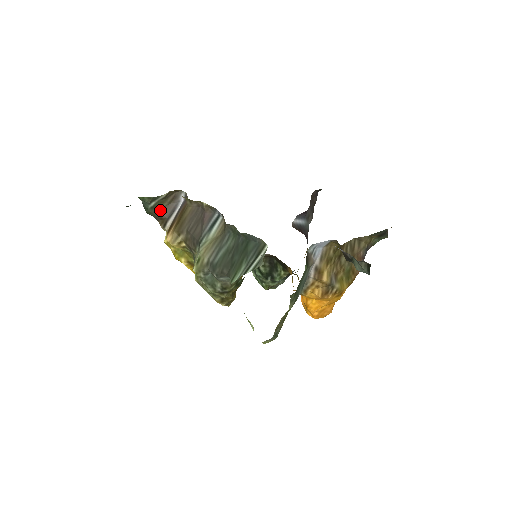
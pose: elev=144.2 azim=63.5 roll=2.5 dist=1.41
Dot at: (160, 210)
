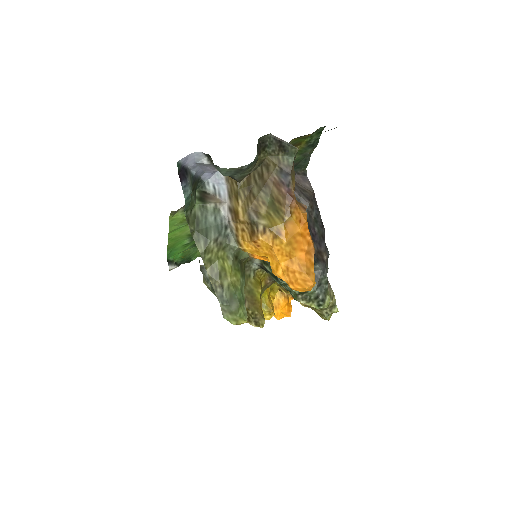
Dot at: occluded
